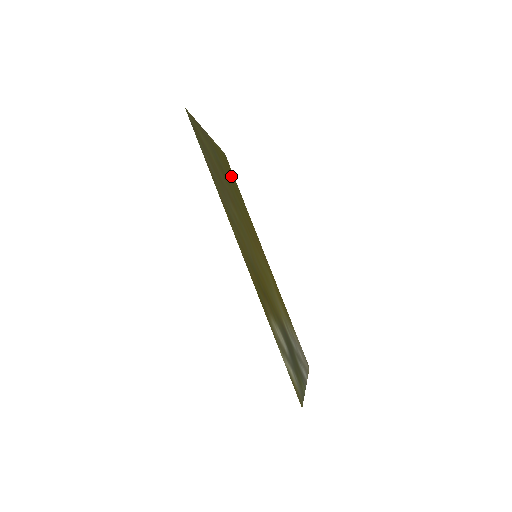
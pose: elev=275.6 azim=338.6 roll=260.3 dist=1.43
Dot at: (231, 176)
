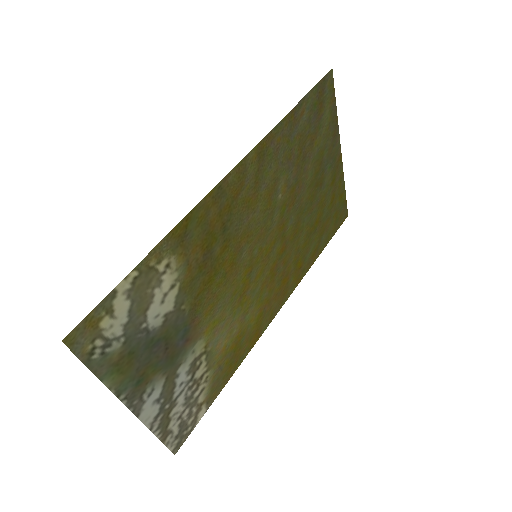
Dot at: (329, 221)
